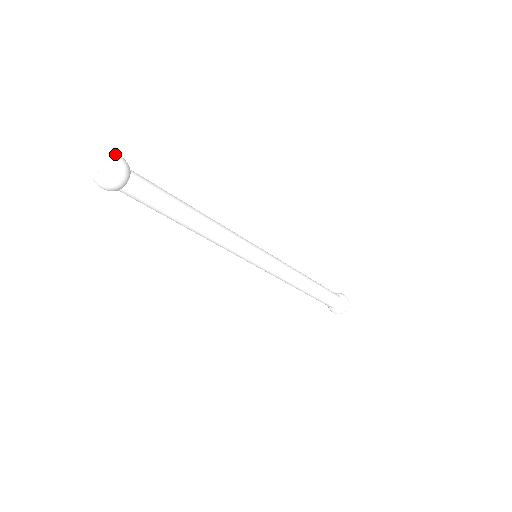
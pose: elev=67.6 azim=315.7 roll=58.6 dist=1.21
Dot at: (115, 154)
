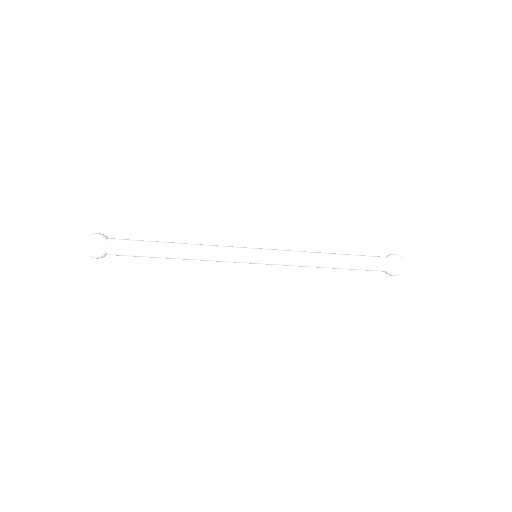
Dot at: occluded
